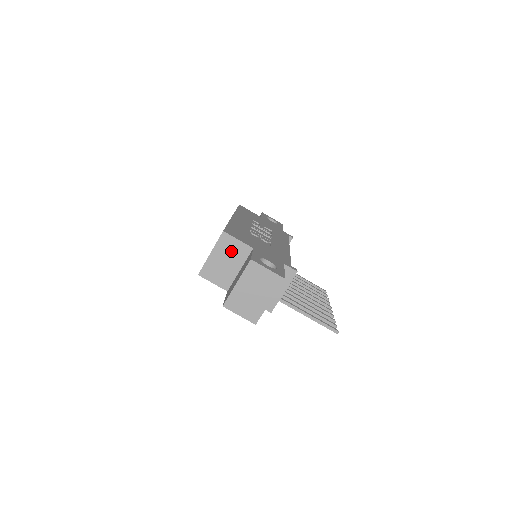
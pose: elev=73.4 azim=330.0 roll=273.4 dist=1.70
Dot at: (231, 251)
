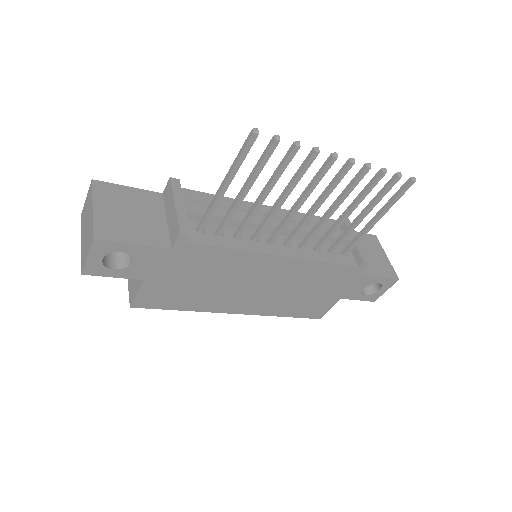
Dot at: occluded
